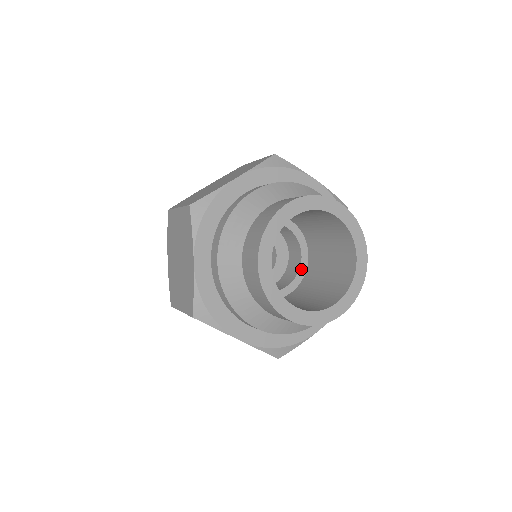
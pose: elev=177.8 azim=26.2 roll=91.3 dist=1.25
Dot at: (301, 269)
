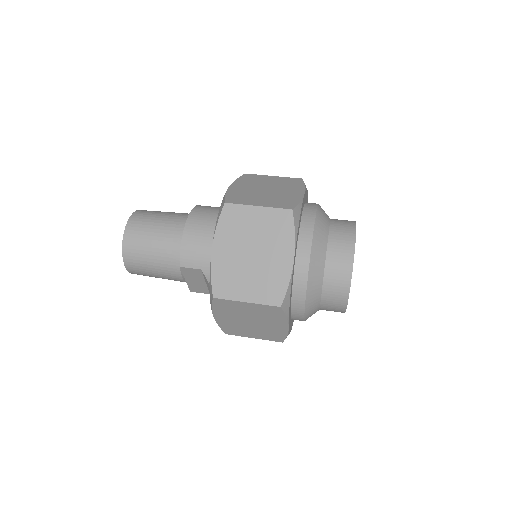
Dot at: occluded
